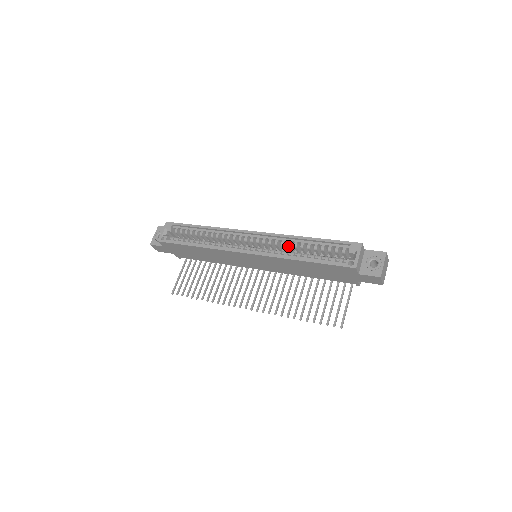
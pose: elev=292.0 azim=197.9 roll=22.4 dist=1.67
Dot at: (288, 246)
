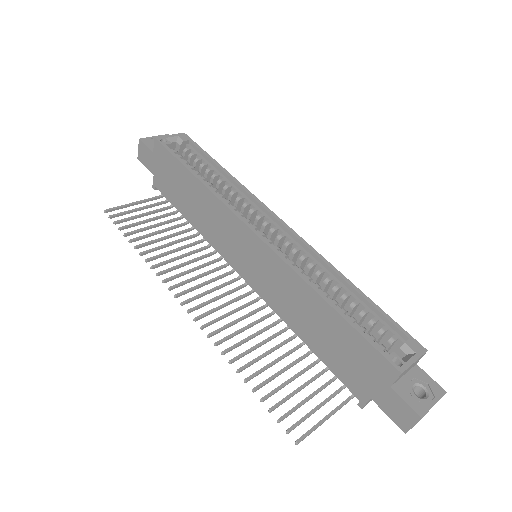
Dot at: (317, 273)
